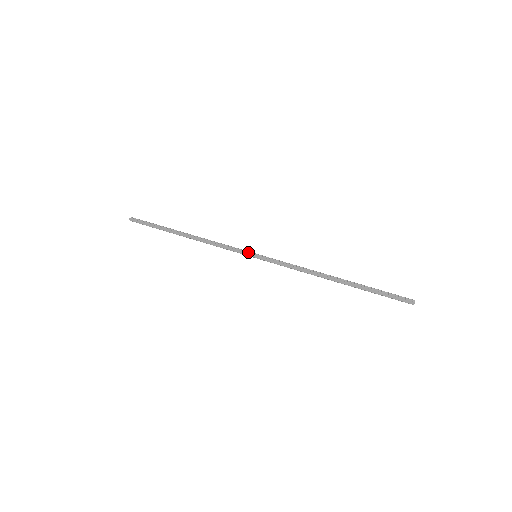
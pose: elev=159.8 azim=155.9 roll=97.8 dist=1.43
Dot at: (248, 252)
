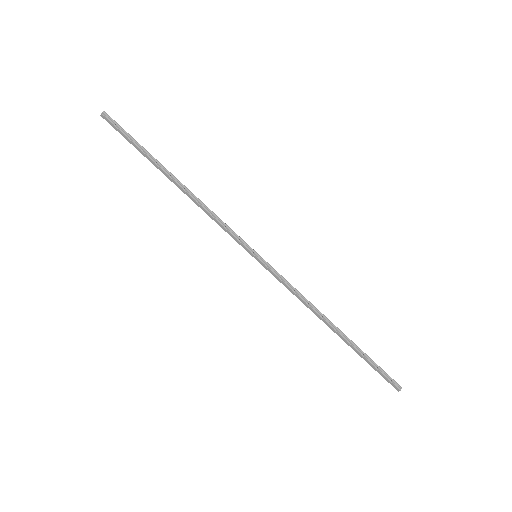
Dot at: (248, 248)
